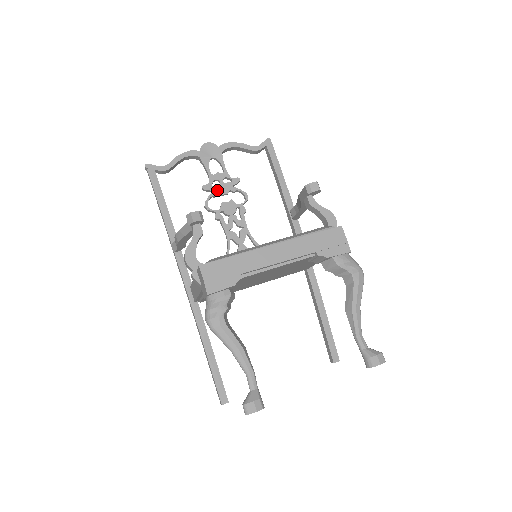
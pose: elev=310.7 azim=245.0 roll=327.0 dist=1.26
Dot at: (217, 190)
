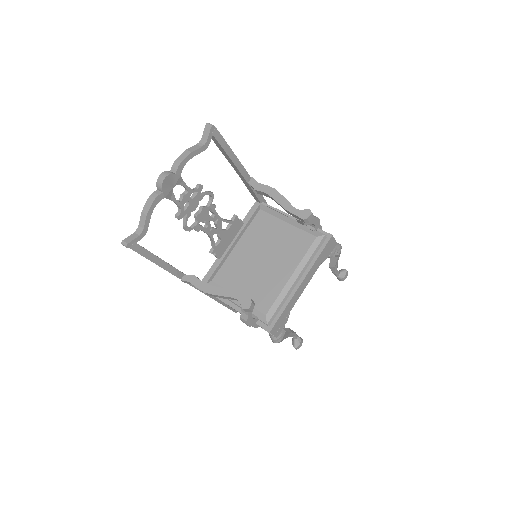
Dot at: (190, 211)
